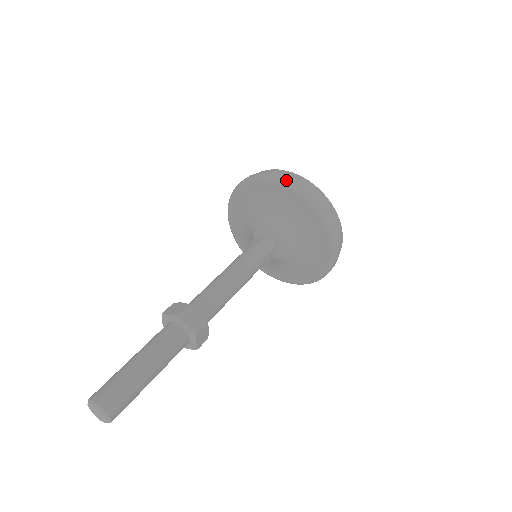
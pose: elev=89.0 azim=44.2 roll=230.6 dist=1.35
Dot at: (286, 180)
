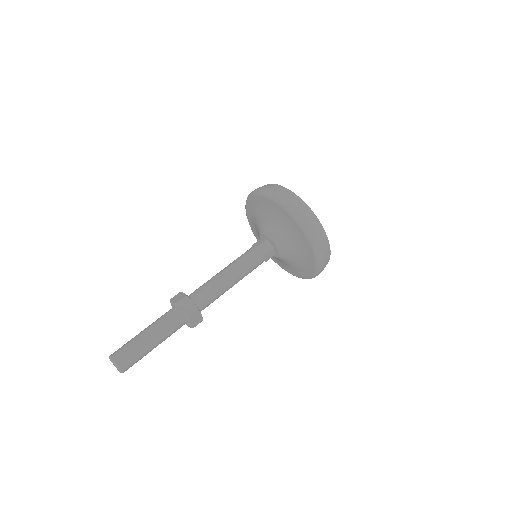
Dot at: (277, 196)
